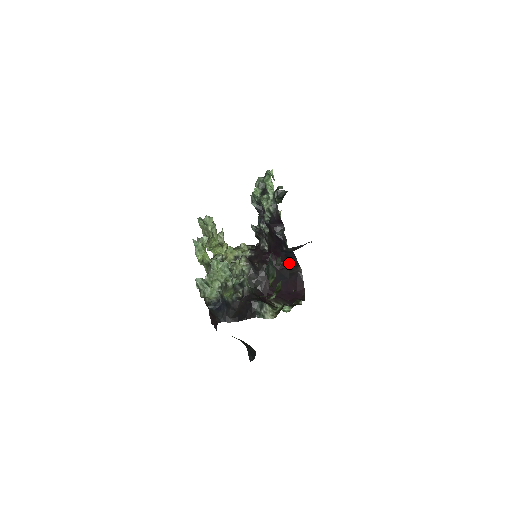
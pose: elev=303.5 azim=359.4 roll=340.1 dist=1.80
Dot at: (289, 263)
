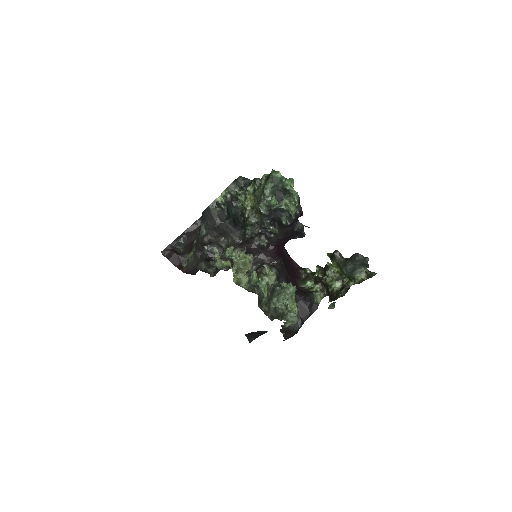
Dot at: occluded
